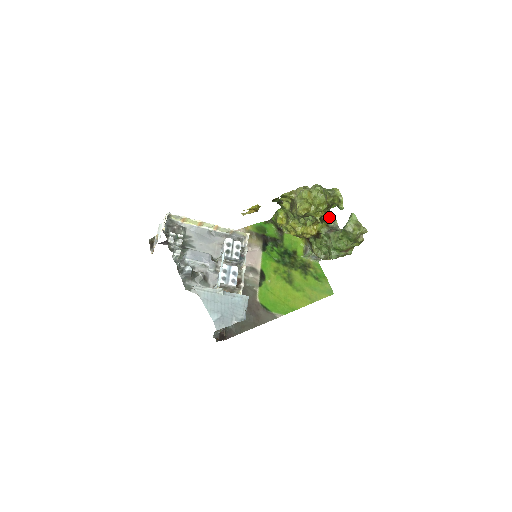
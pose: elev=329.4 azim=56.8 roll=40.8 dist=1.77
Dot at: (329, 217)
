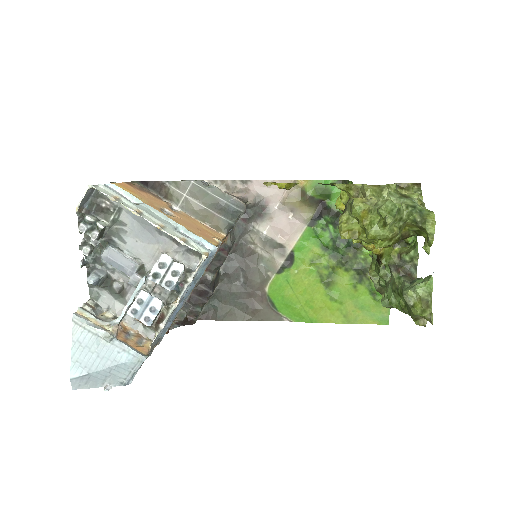
Dot at: (415, 241)
